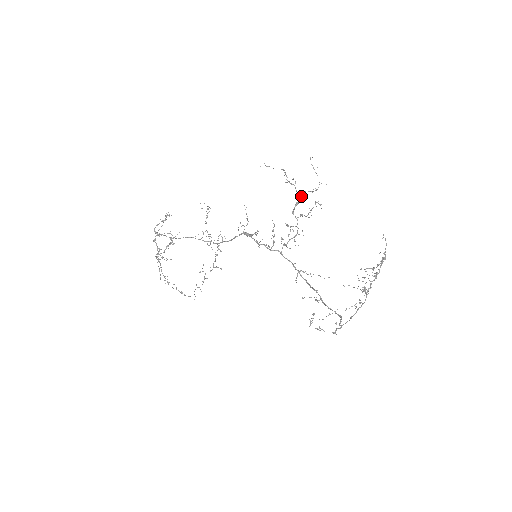
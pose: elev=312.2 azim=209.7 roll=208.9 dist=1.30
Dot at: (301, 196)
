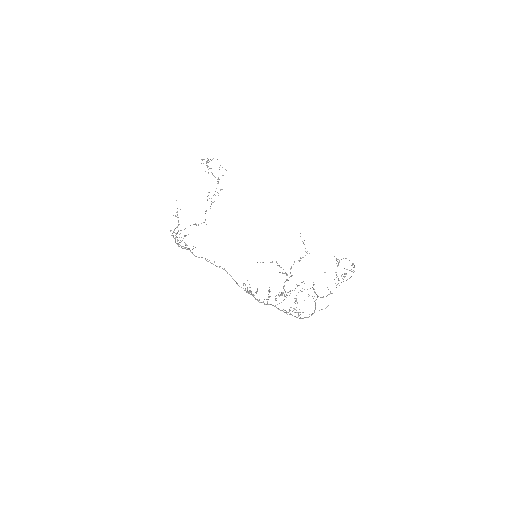
Dot at: (290, 276)
